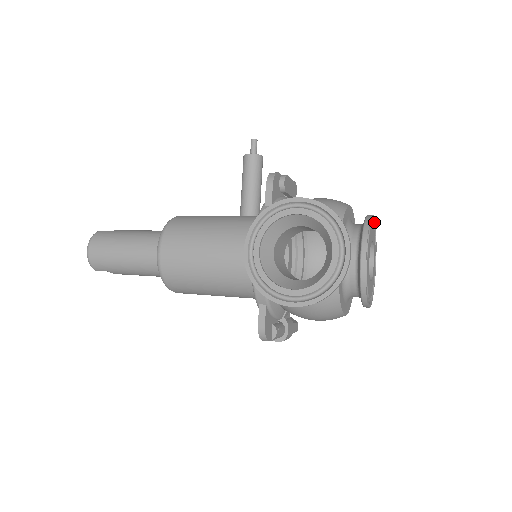
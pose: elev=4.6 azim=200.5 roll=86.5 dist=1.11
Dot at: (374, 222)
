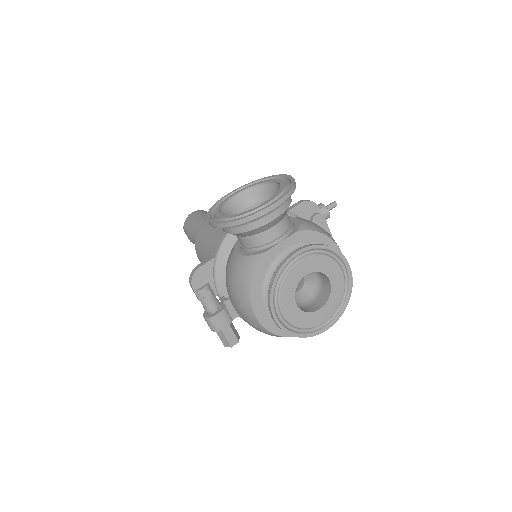
Dot at: (350, 279)
